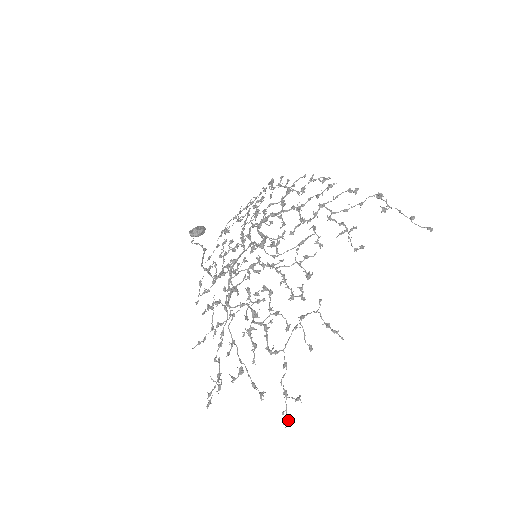
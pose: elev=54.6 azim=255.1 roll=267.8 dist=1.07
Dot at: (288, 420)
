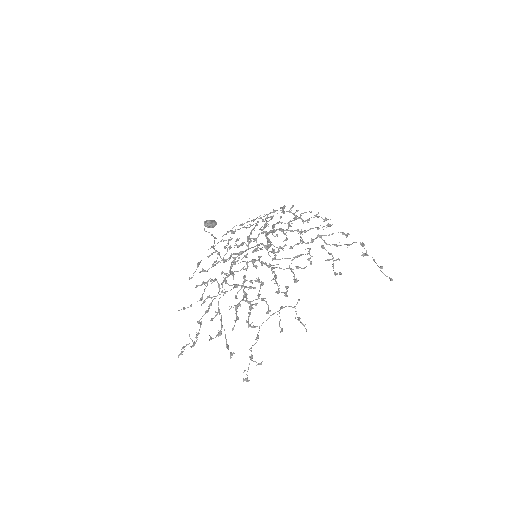
Dot at: (247, 377)
